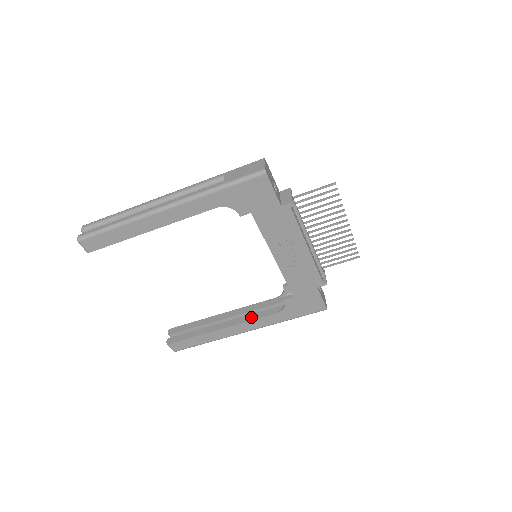
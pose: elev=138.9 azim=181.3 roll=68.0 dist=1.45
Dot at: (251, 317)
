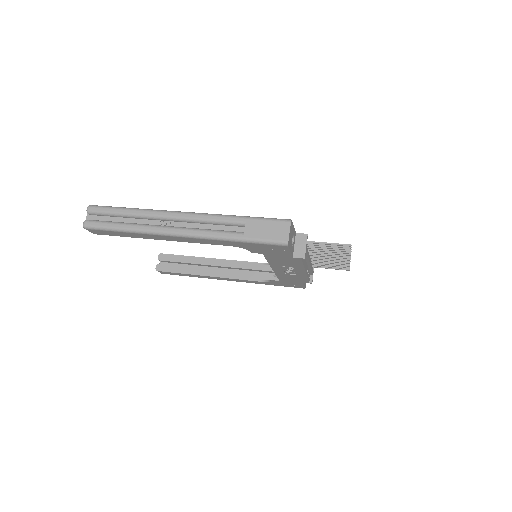
Dot at: (237, 275)
